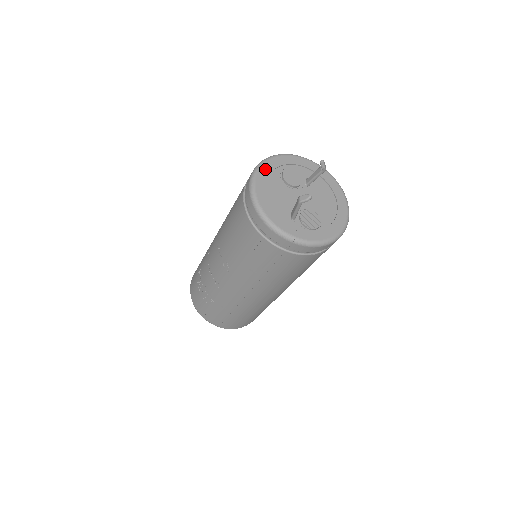
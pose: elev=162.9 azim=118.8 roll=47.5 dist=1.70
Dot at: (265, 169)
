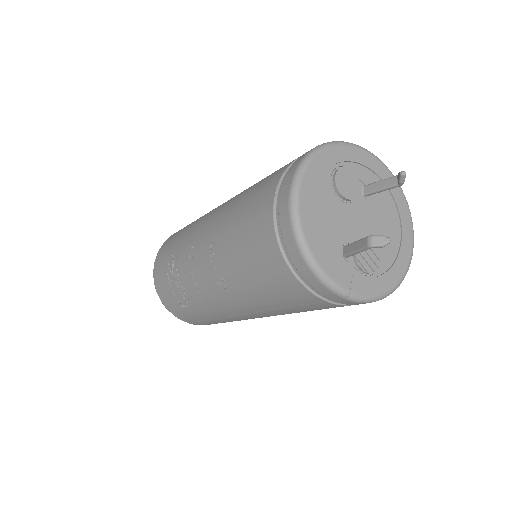
Dot at: (313, 171)
